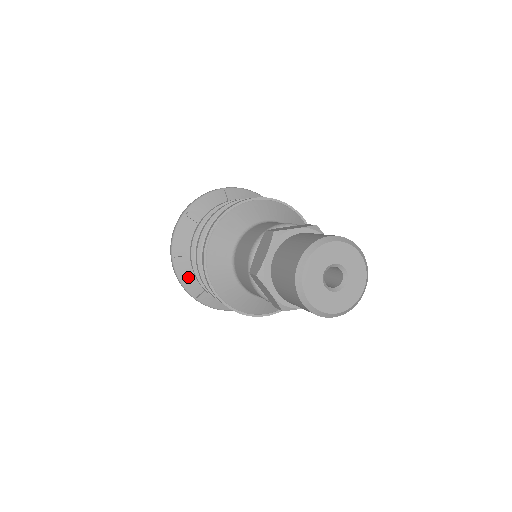
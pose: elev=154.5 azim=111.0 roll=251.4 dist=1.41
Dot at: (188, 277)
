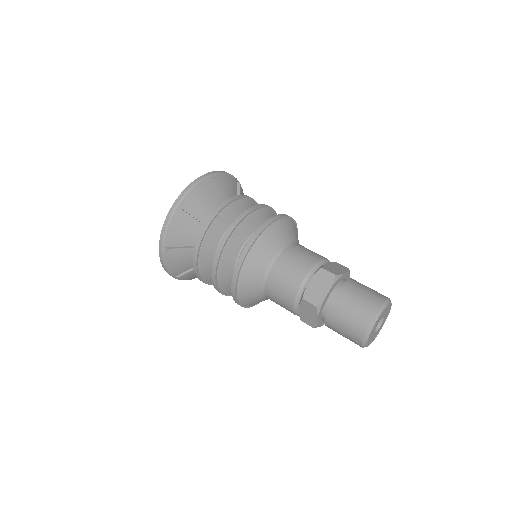
Dot at: (193, 276)
